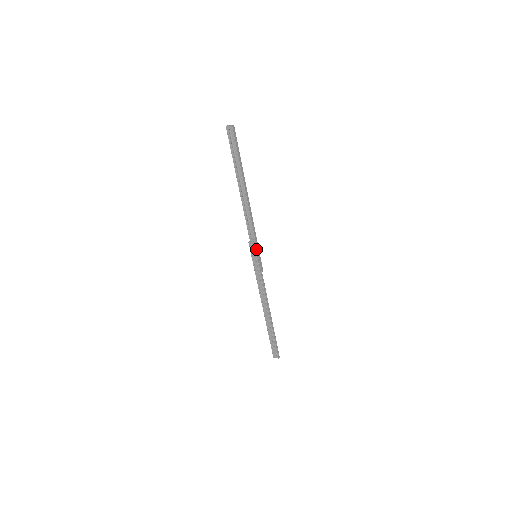
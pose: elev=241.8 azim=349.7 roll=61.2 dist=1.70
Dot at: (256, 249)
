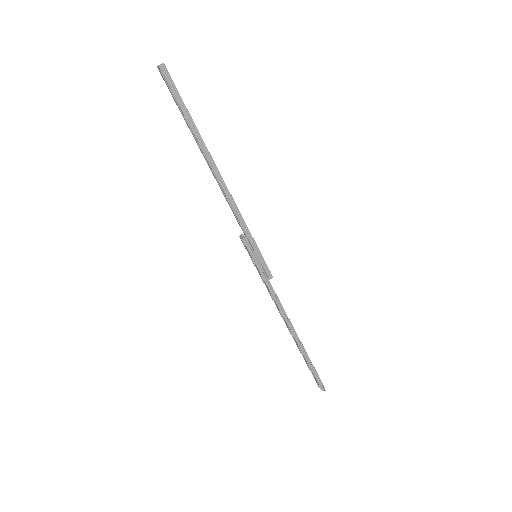
Dot at: (249, 248)
